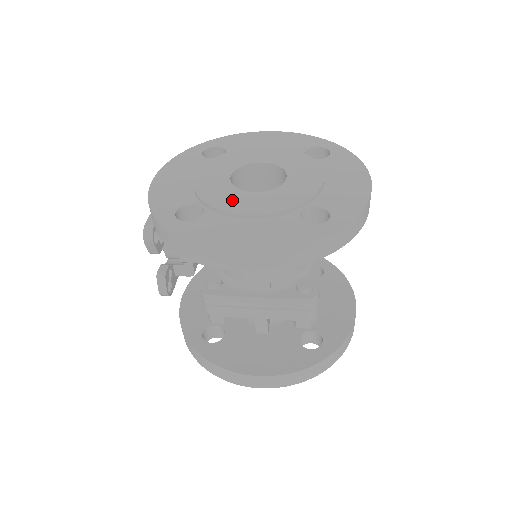
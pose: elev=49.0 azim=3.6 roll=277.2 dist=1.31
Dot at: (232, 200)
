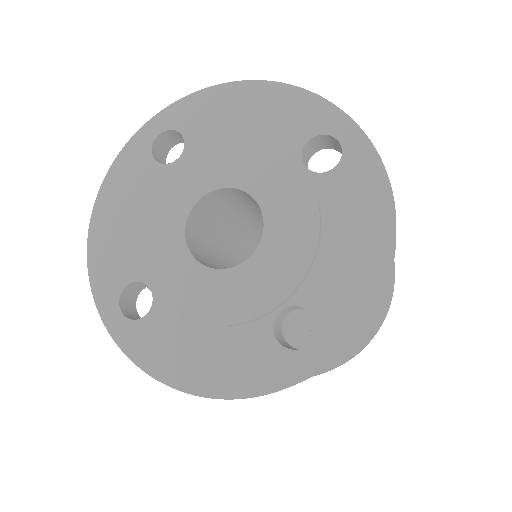
Dot at: (185, 286)
